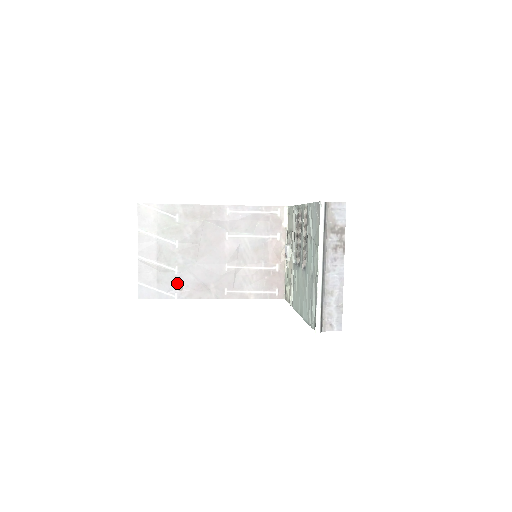
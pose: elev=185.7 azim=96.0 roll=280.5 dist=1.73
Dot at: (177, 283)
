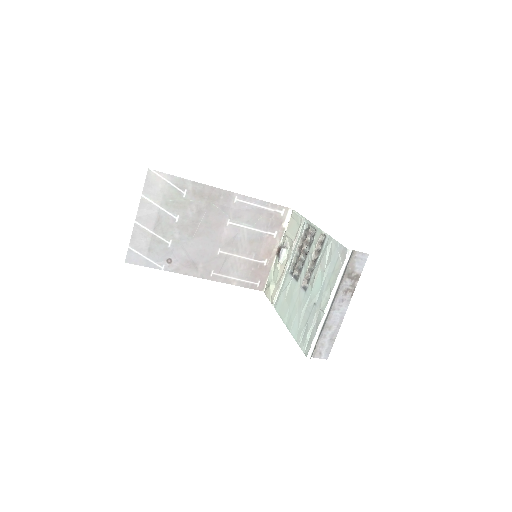
Dot at: (167, 256)
